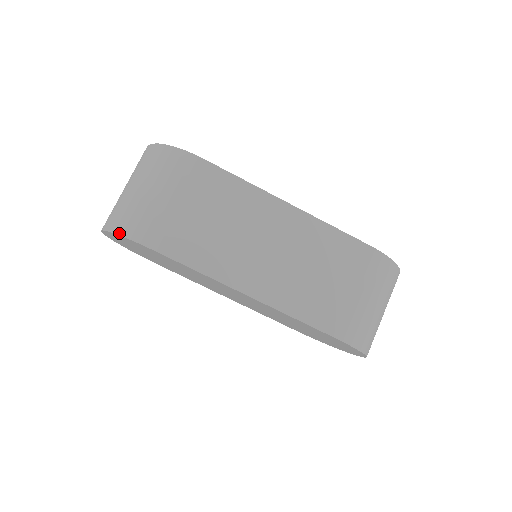
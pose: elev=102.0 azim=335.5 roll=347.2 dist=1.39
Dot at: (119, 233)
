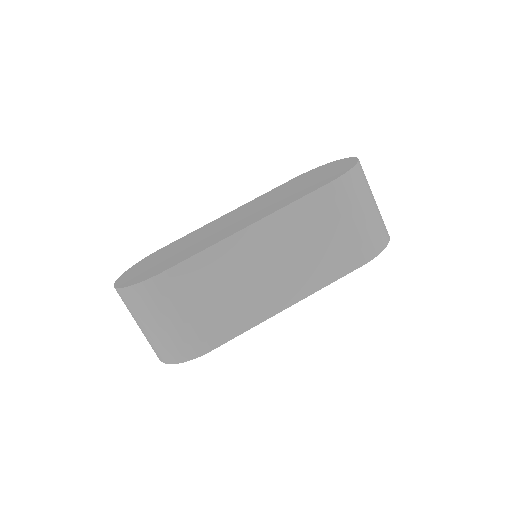
Dot at: (178, 362)
